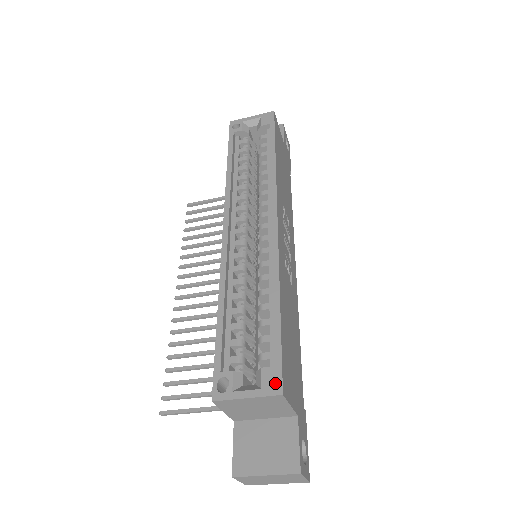
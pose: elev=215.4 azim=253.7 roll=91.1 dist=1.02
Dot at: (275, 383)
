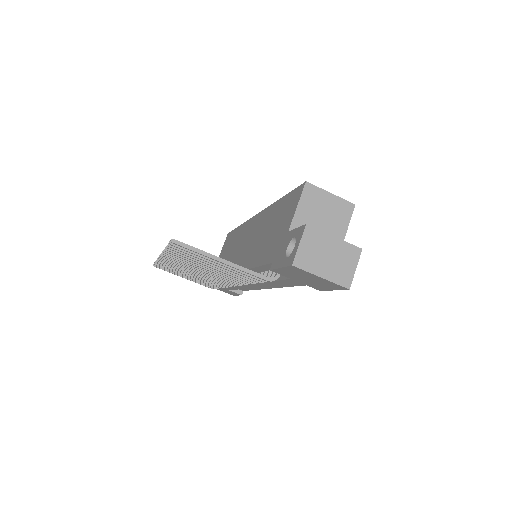
Dot at: occluded
